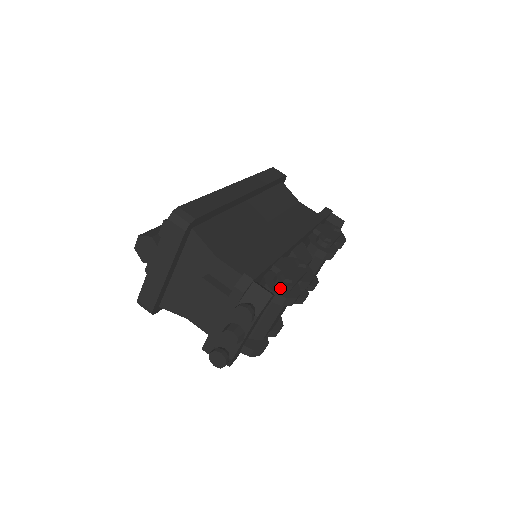
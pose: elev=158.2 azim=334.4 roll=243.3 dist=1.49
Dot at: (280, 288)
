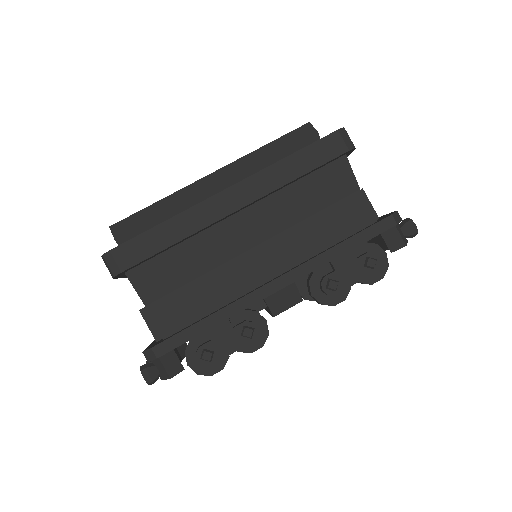
Dot at: (198, 360)
